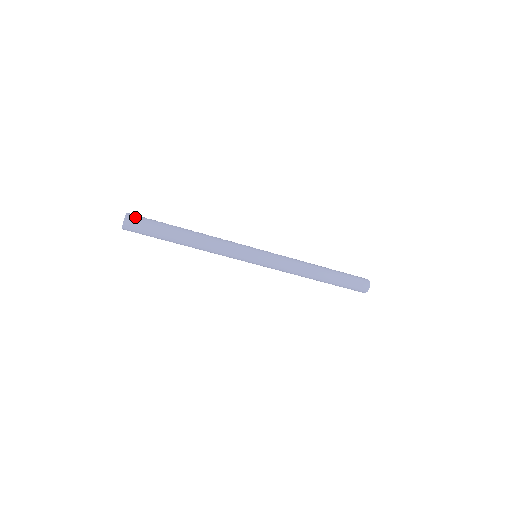
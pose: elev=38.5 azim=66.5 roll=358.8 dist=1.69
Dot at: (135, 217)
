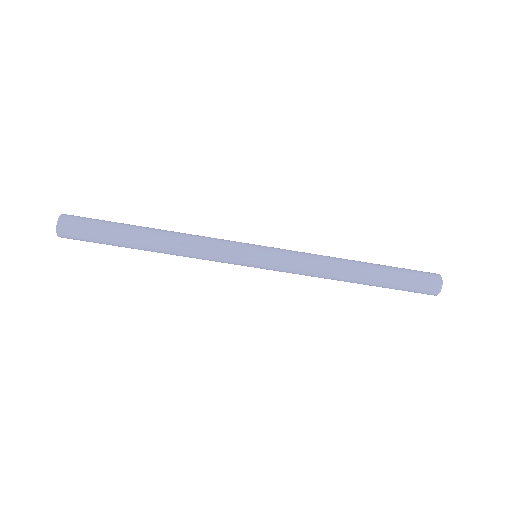
Dot at: (75, 216)
